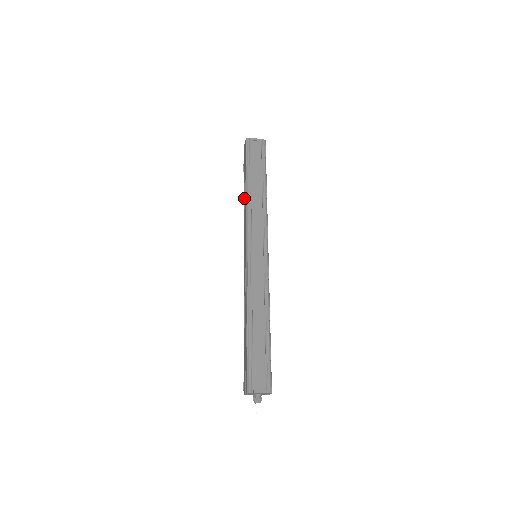
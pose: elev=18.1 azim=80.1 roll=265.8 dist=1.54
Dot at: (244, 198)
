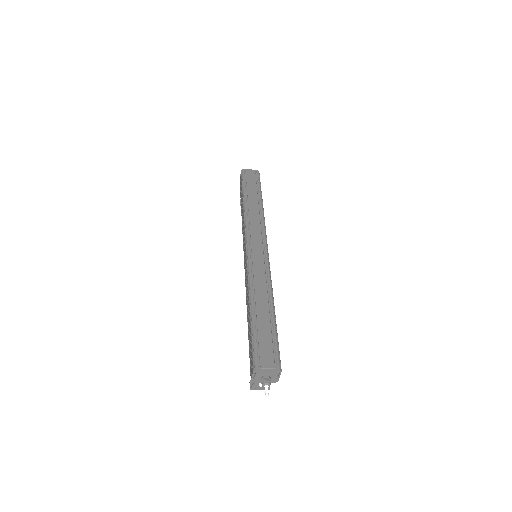
Dot at: (242, 214)
